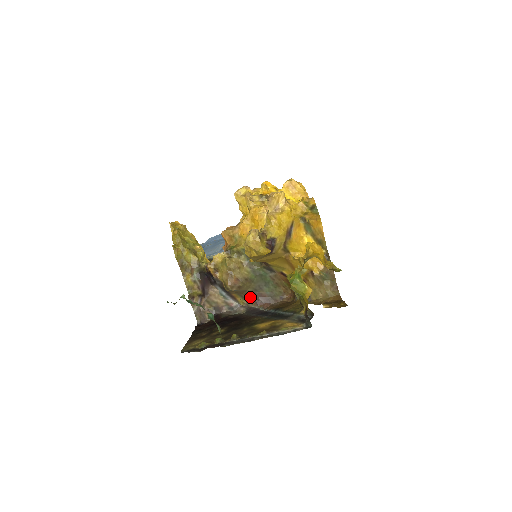
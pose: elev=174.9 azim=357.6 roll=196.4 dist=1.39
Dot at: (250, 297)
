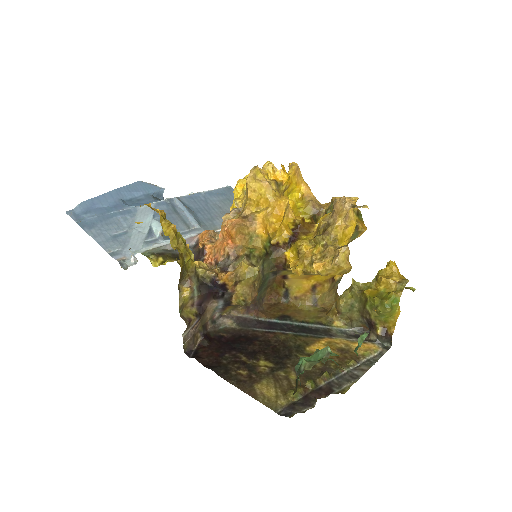
Dot at: (243, 306)
